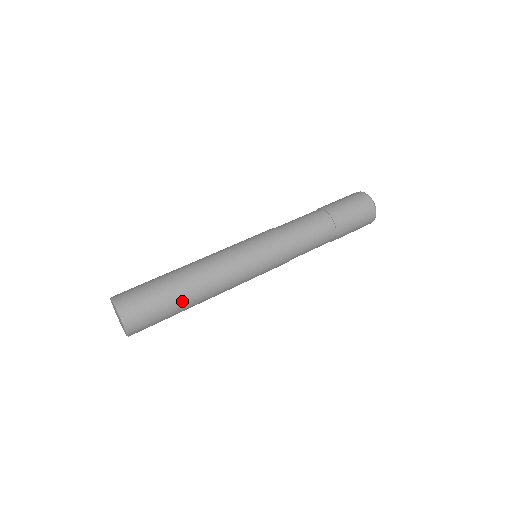
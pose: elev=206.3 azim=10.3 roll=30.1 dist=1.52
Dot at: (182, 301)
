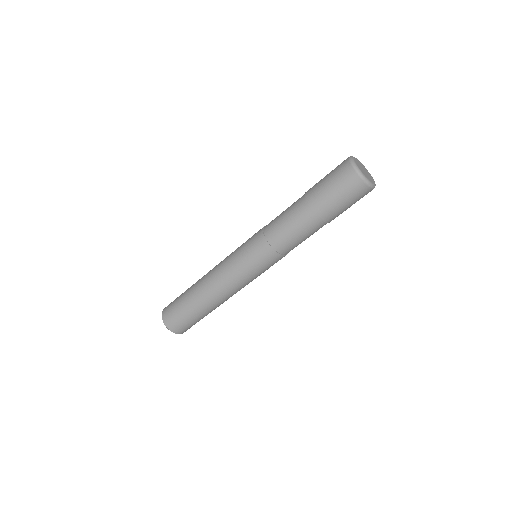
Dot at: (204, 311)
